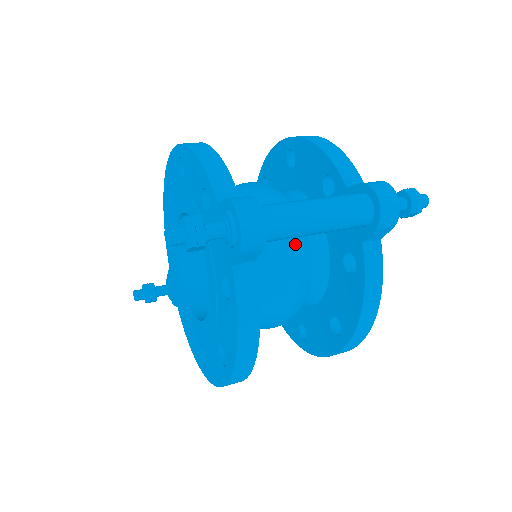
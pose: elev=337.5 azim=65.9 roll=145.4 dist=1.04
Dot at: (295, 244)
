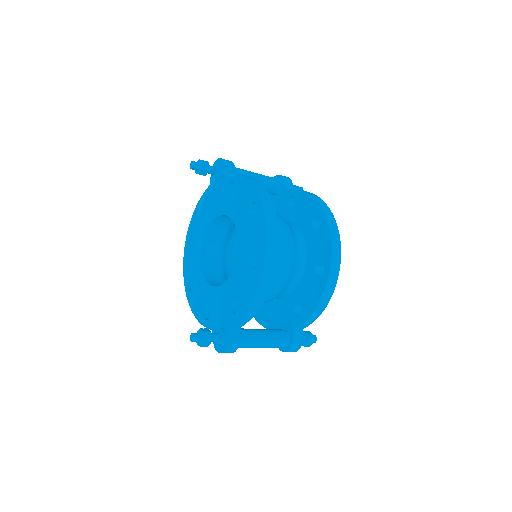
Dot at: occluded
